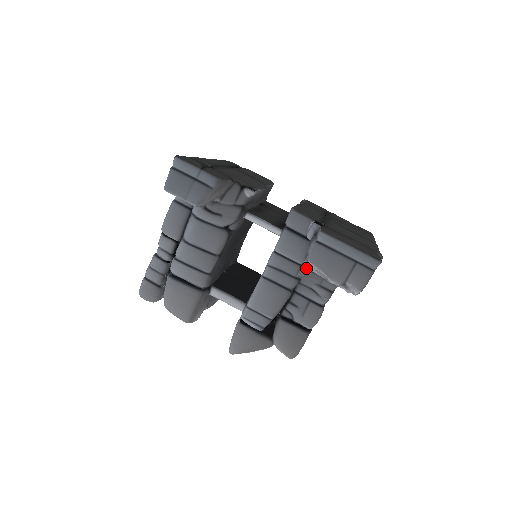
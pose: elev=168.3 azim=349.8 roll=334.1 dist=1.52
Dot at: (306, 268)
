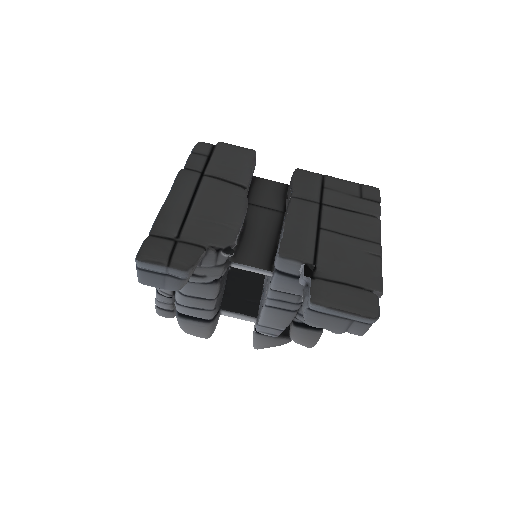
Dot at: occluded
